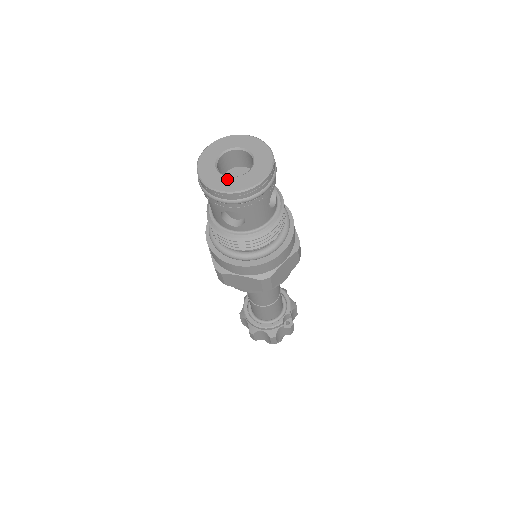
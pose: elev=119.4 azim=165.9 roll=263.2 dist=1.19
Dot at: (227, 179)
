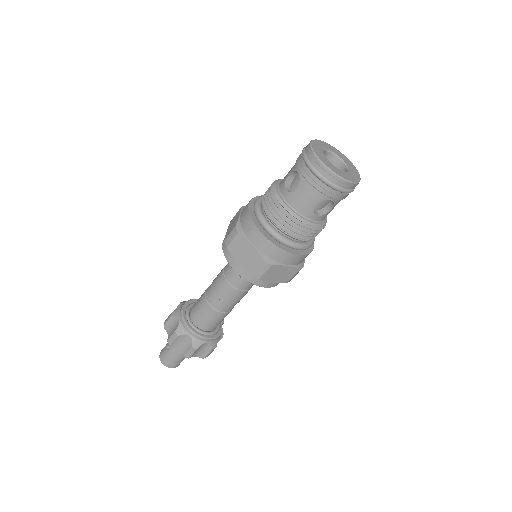
Dot at: (343, 172)
